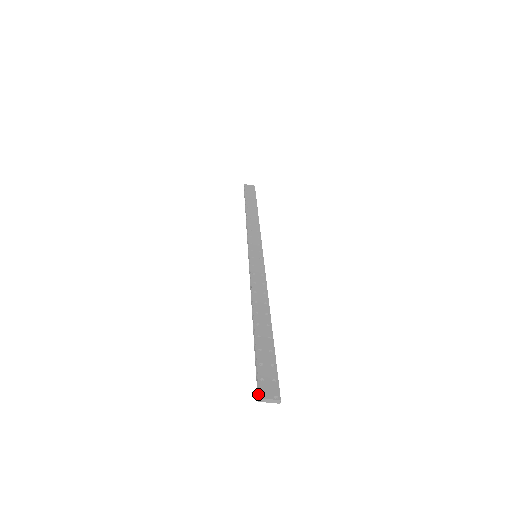
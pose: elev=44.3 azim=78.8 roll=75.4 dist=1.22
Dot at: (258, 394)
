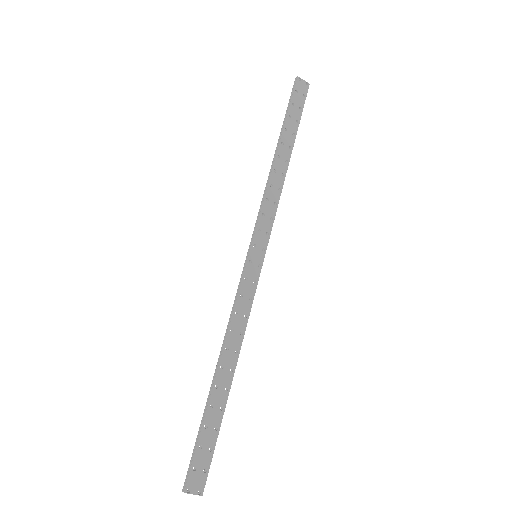
Dot at: (185, 485)
